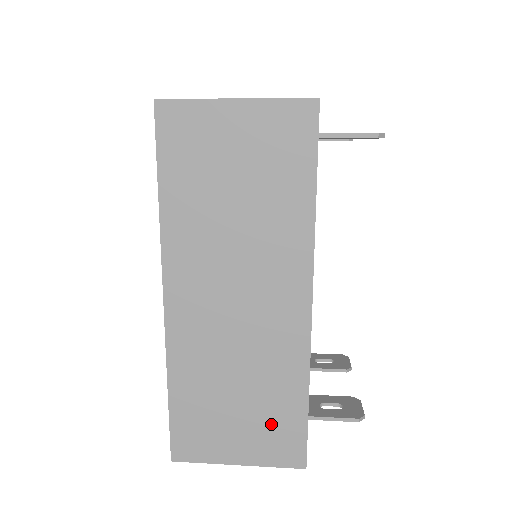
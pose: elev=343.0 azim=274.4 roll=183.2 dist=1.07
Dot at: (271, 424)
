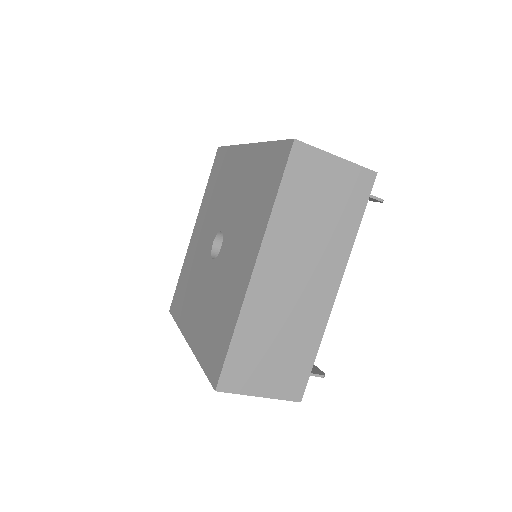
Dot at: (290, 368)
